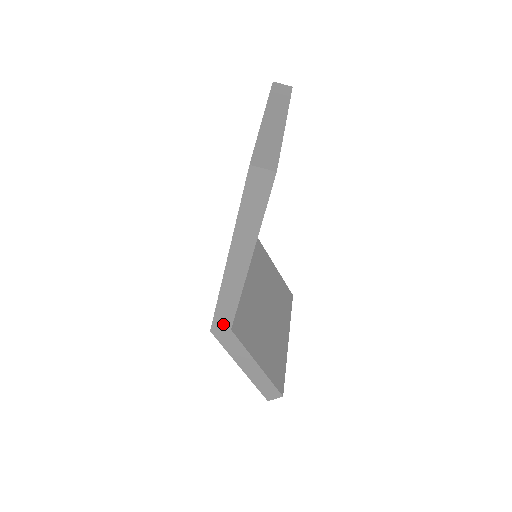
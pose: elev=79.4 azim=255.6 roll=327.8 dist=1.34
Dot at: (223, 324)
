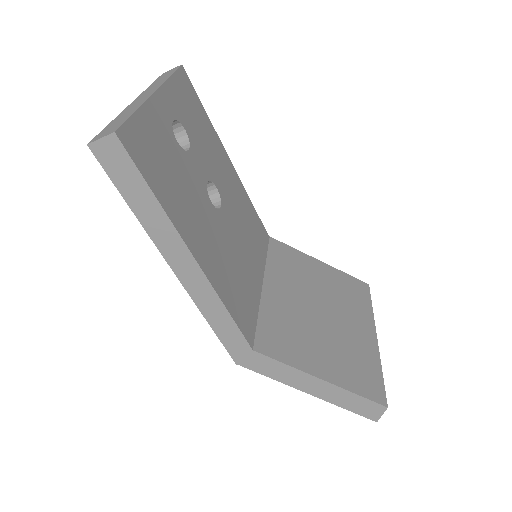
Dot at: (239, 348)
